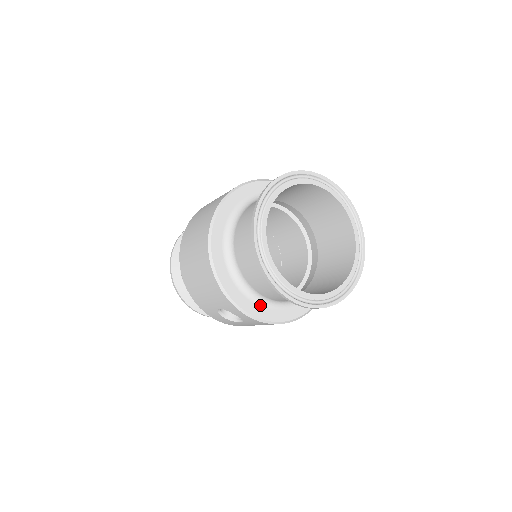
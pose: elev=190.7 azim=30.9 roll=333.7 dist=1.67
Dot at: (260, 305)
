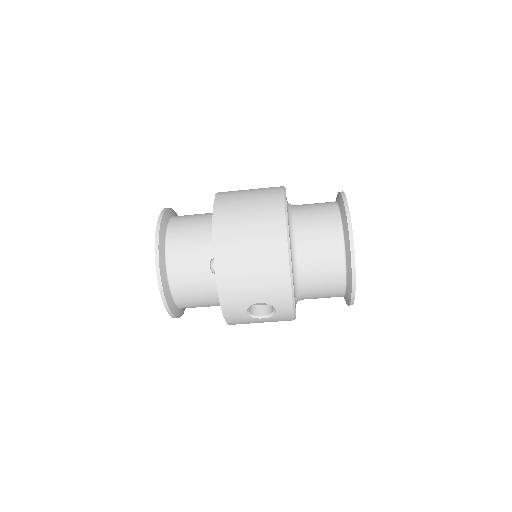
Dot at: (295, 301)
